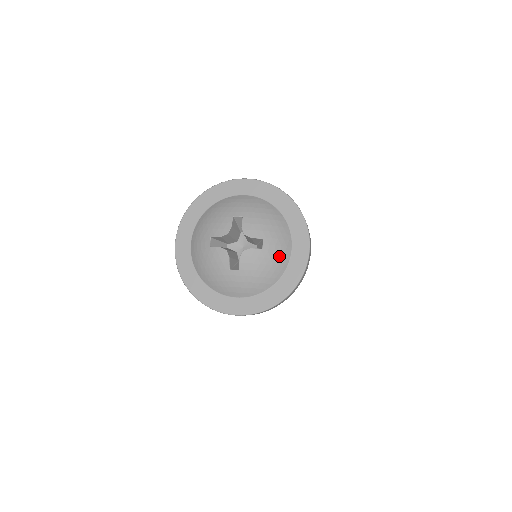
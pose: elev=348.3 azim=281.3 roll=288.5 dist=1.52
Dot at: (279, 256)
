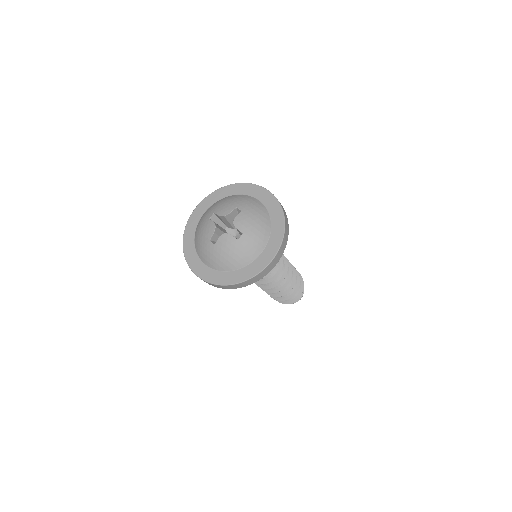
Dot at: (247, 252)
